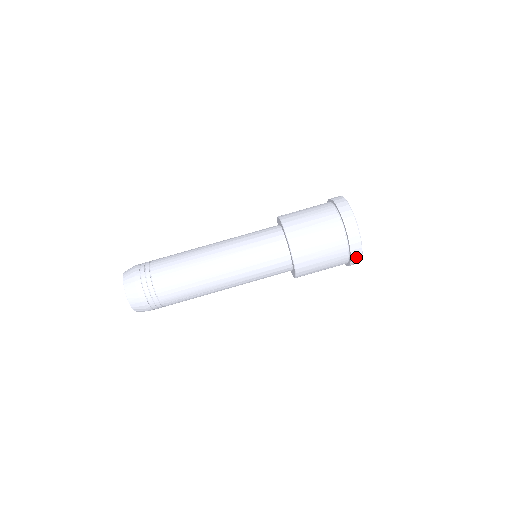
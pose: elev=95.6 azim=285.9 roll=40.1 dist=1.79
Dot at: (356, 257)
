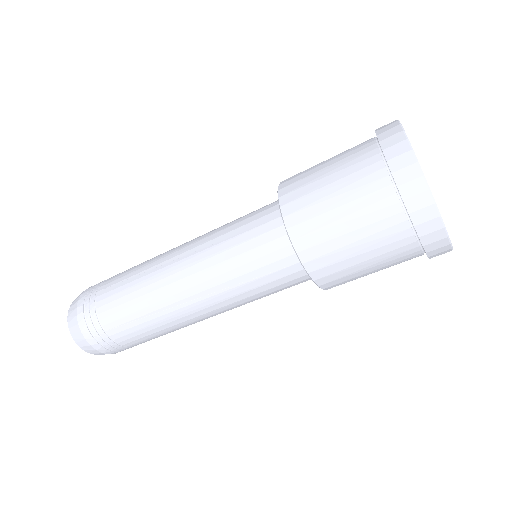
Dot at: (439, 254)
